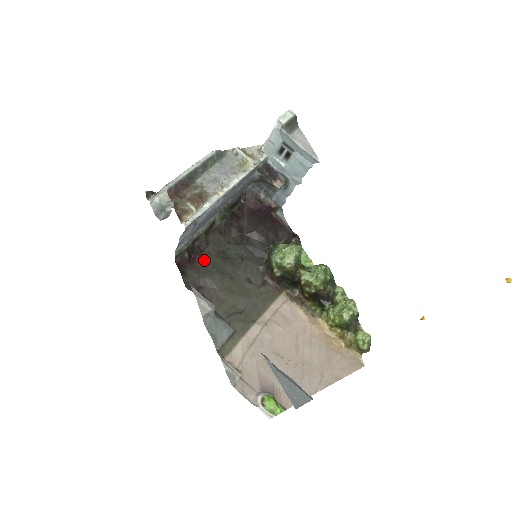
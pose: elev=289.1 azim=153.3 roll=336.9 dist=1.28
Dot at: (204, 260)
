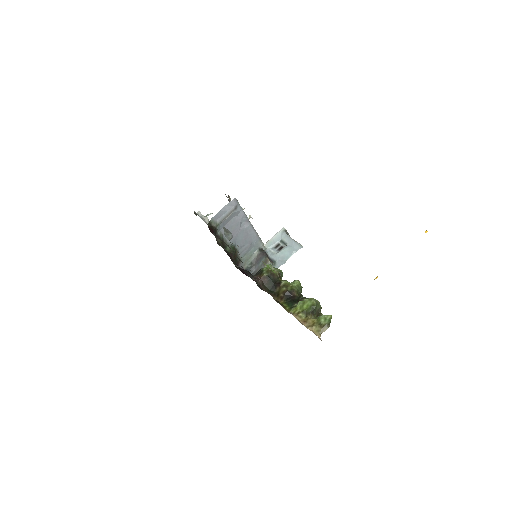
Dot at: occluded
